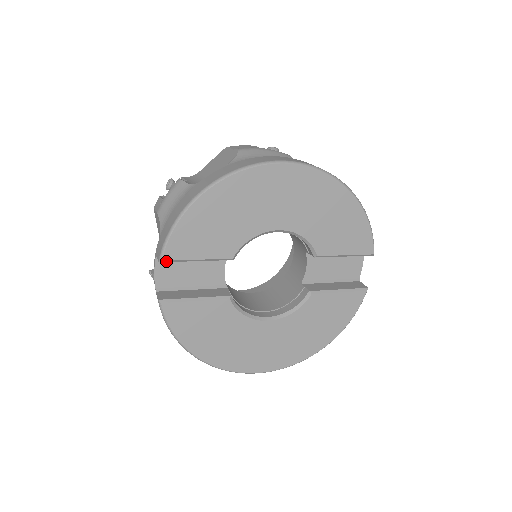
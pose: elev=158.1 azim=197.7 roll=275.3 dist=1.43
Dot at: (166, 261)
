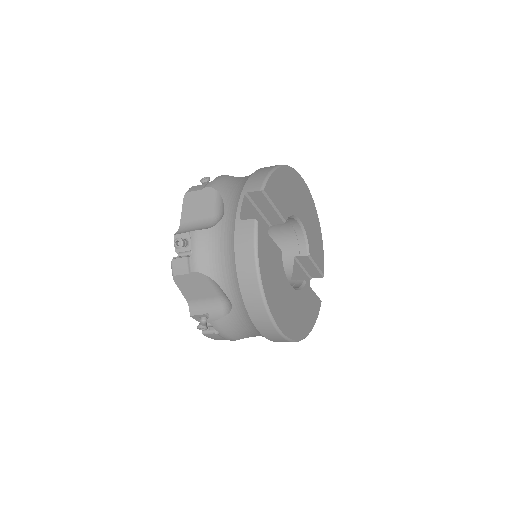
Dot at: (264, 193)
